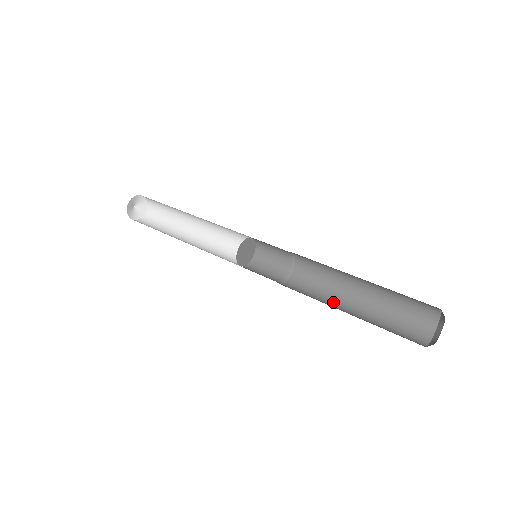
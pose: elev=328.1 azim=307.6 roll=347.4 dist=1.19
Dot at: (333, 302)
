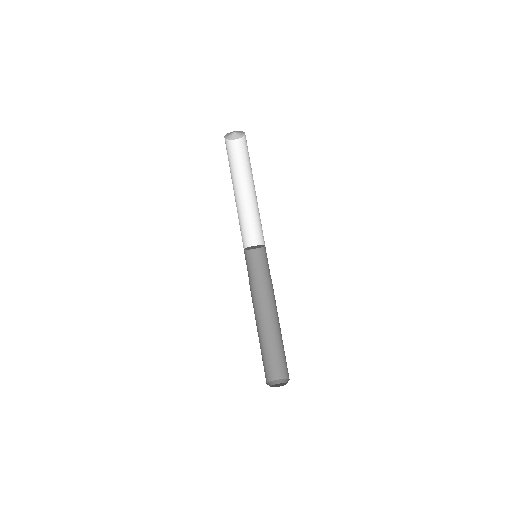
Dot at: (272, 317)
